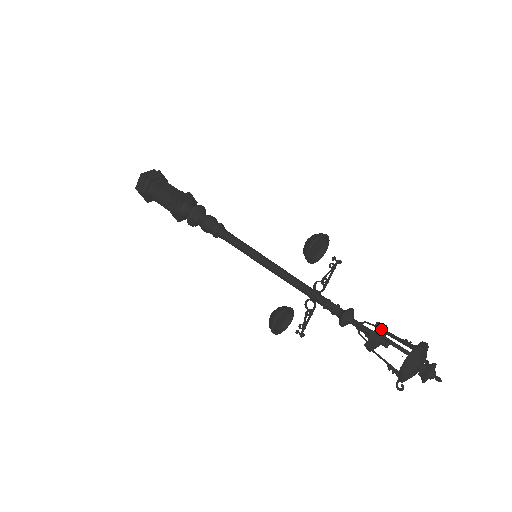
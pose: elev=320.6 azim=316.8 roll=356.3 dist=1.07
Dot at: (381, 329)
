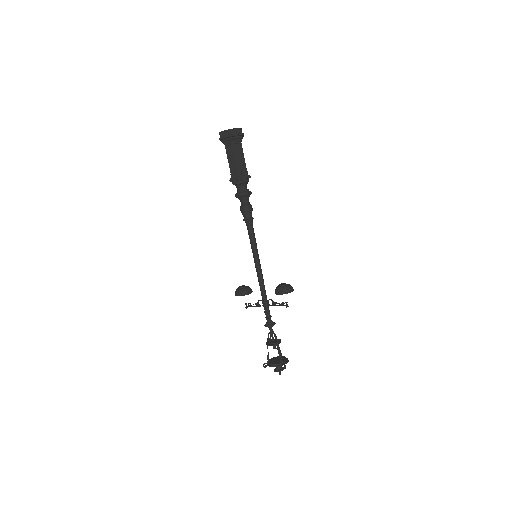
Dot at: (277, 345)
